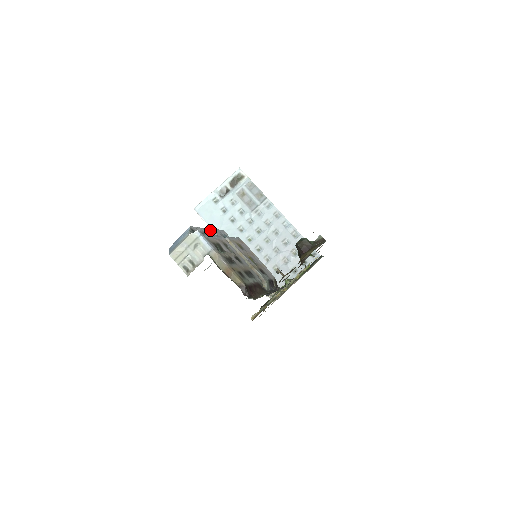
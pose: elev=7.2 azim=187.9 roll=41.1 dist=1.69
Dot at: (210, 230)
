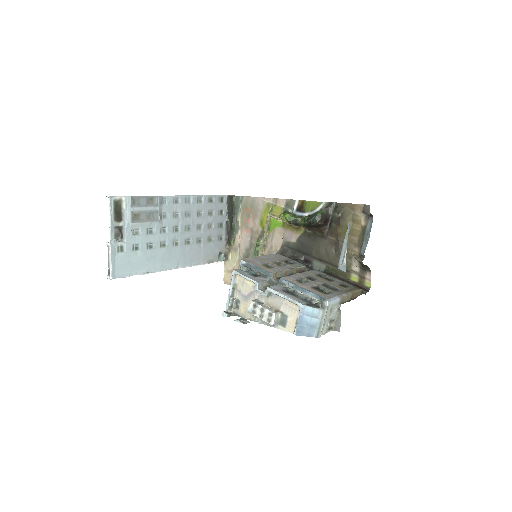
Dot at: (258, 285)
